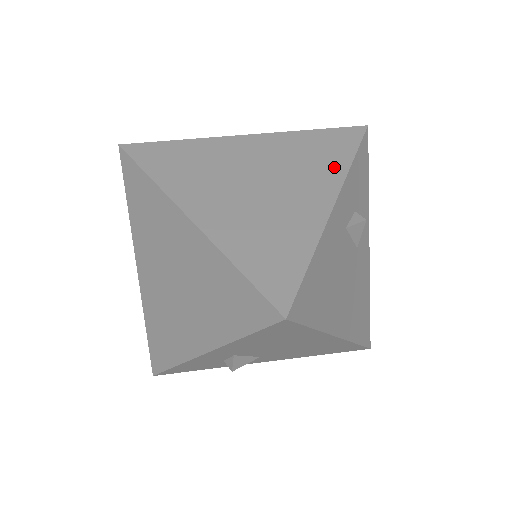
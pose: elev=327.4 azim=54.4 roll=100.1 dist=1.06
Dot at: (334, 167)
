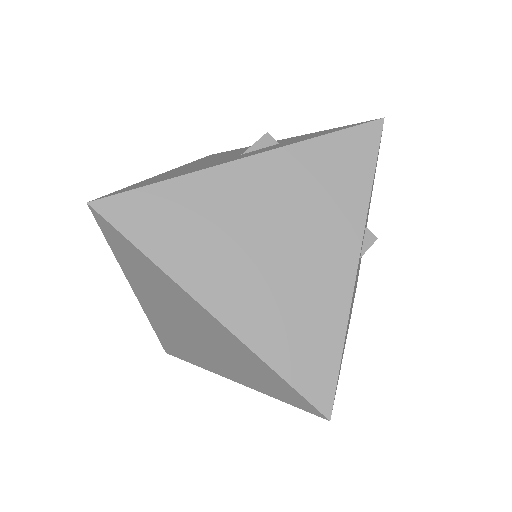
Dot at: (352, 204)
